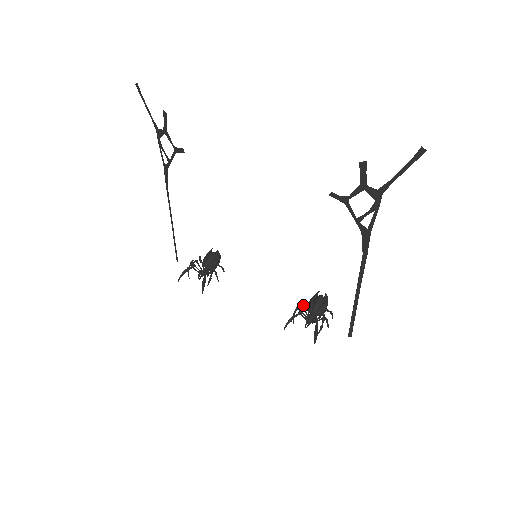
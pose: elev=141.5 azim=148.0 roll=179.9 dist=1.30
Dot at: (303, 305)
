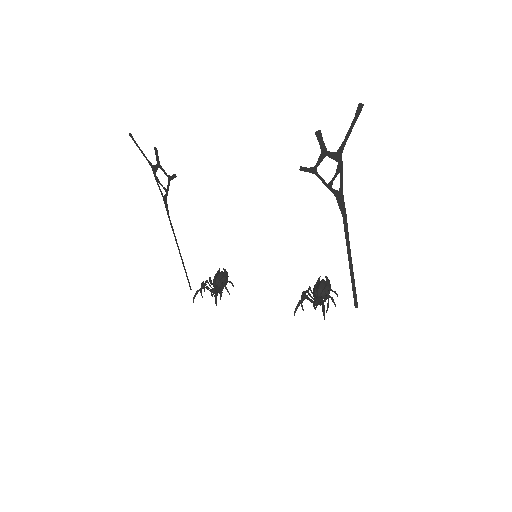
Dot at: (307, 290)
